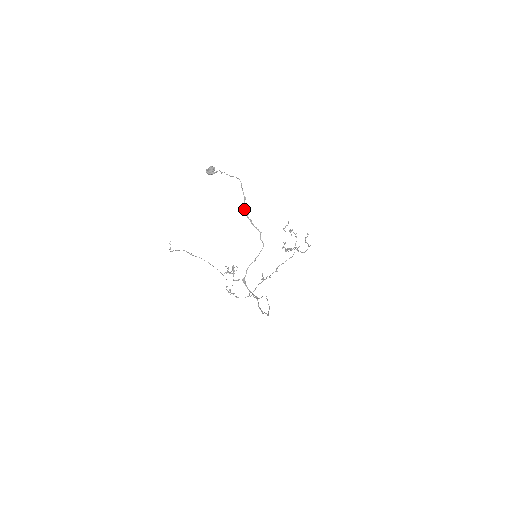
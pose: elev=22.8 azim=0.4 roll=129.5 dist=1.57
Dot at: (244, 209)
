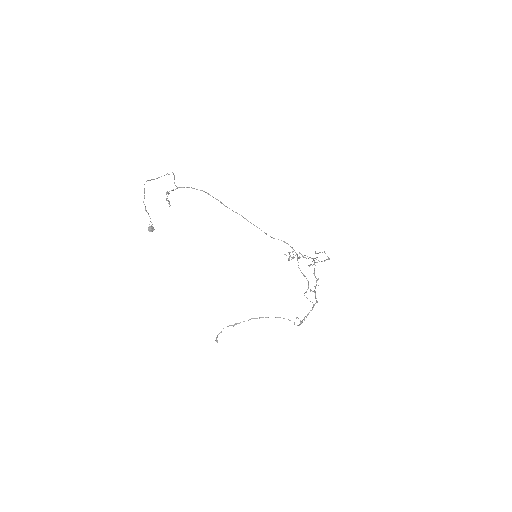
Dot at: occluded
